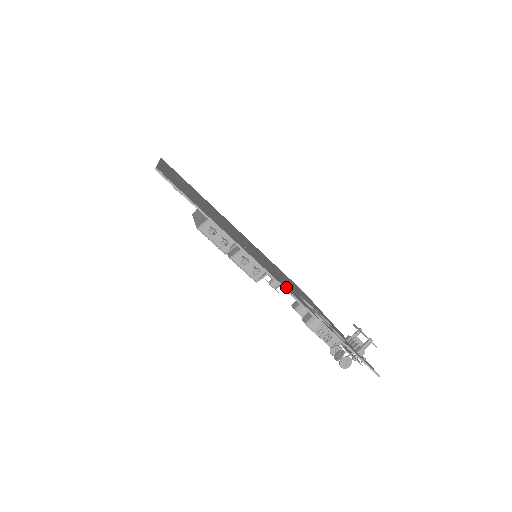
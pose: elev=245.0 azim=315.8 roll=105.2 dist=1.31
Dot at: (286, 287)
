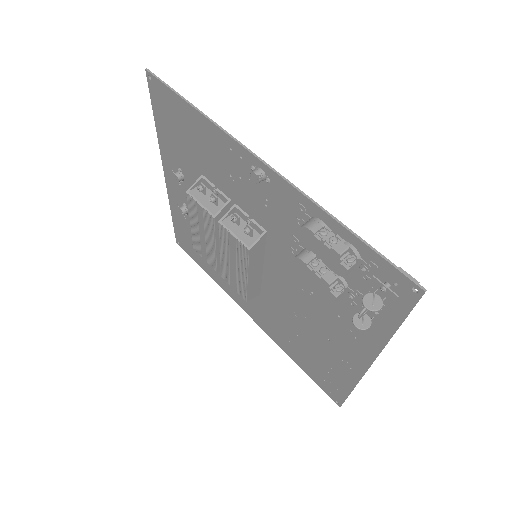
Dot at: (274, 186)
